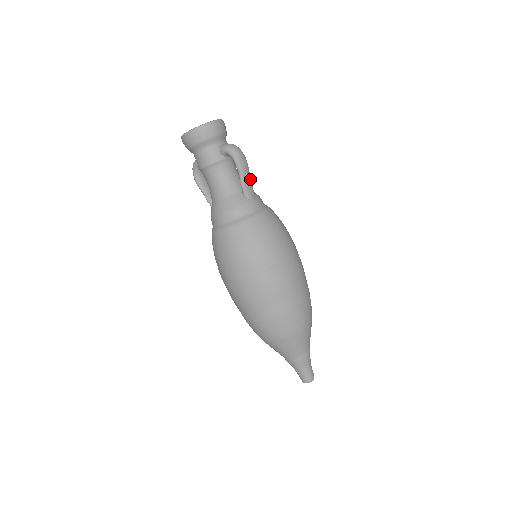
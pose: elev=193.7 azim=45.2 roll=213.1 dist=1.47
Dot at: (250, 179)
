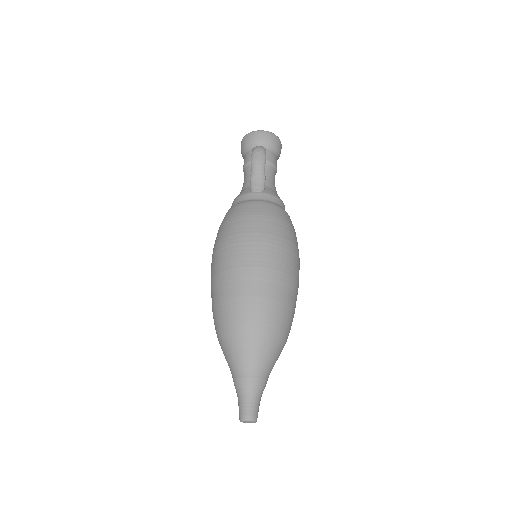
Dot at: (262, 174)
